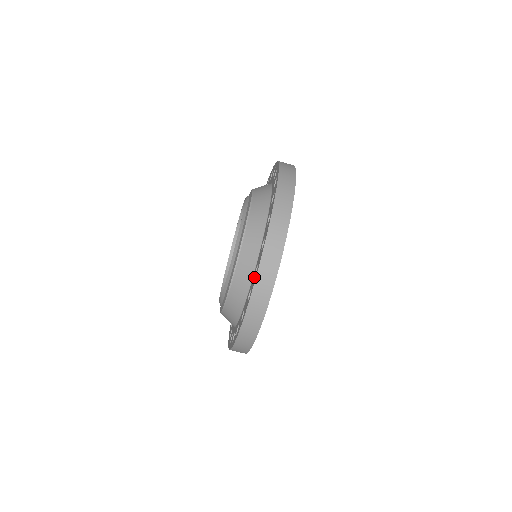
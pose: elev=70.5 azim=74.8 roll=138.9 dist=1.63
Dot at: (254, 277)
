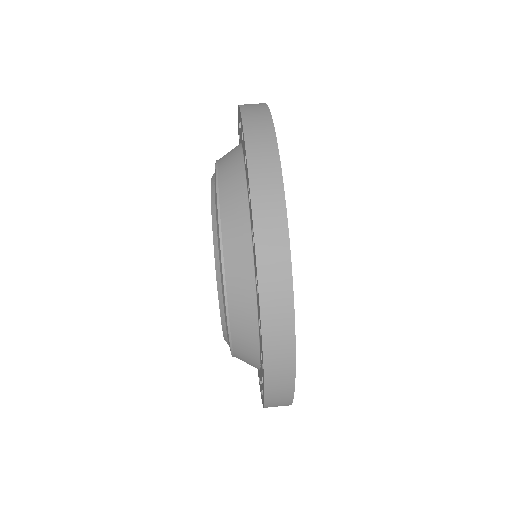
Dot at: occluded
